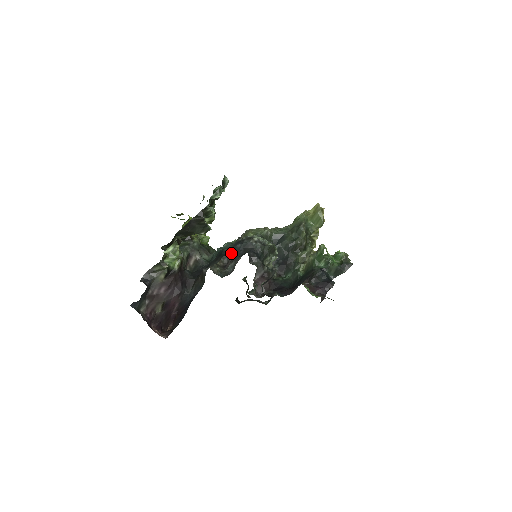
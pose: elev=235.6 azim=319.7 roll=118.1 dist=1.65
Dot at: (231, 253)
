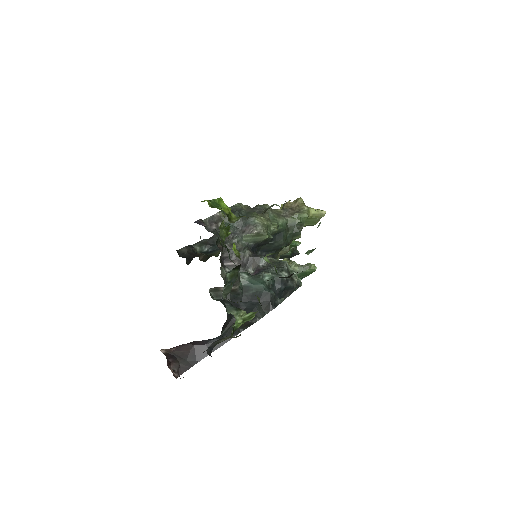
Dot at: occluded
